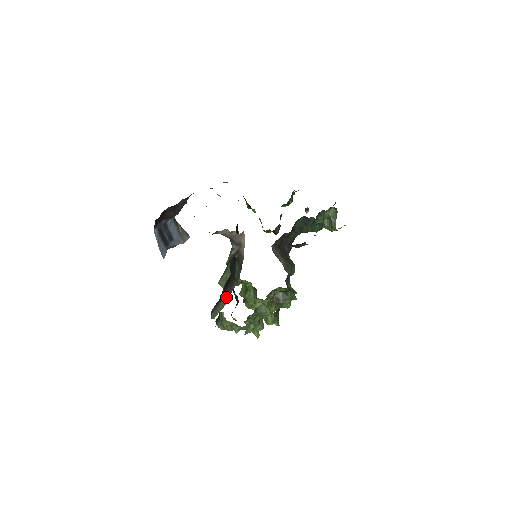
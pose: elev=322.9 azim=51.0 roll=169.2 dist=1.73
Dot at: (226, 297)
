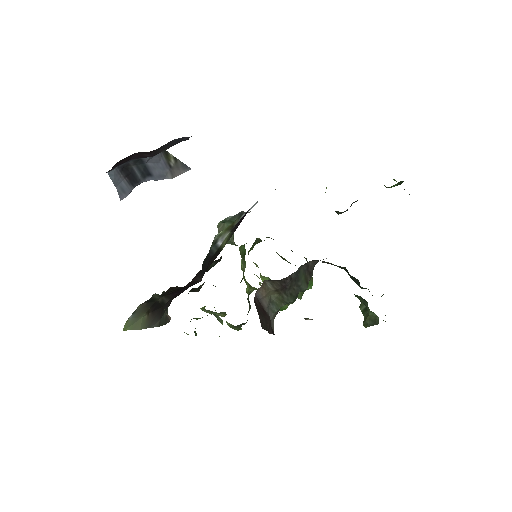
Dot at: (146, 322)
